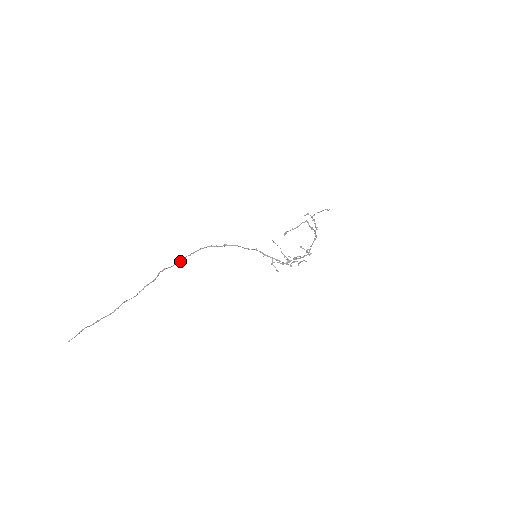
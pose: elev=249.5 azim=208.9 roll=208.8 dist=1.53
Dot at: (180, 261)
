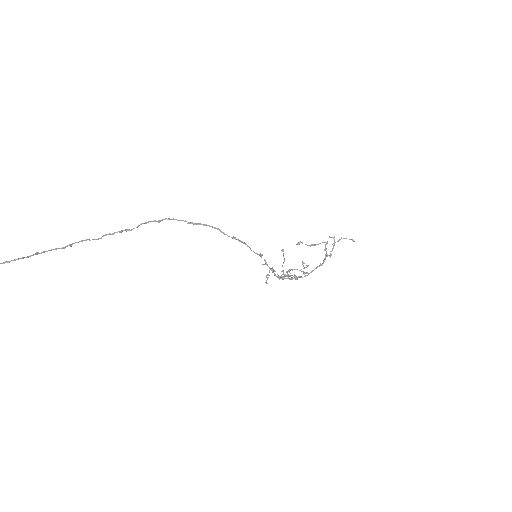
Dot at: (172, 219)
